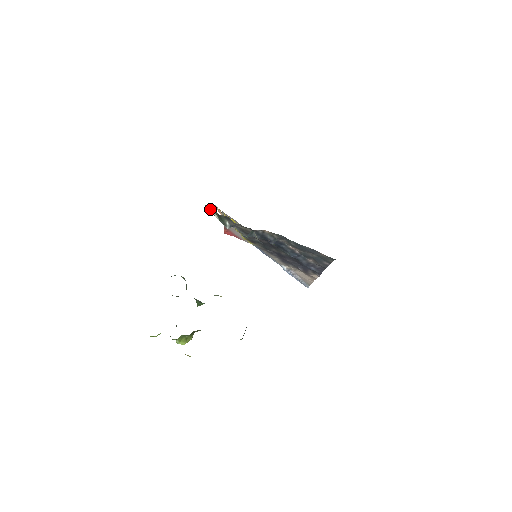
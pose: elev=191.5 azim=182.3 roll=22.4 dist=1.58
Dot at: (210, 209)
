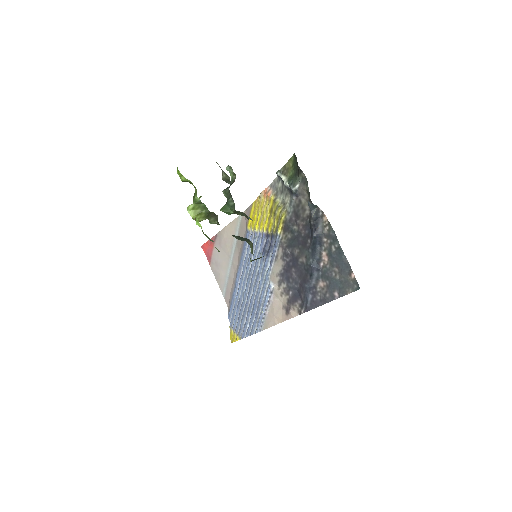
Dot at: (297, 162)
